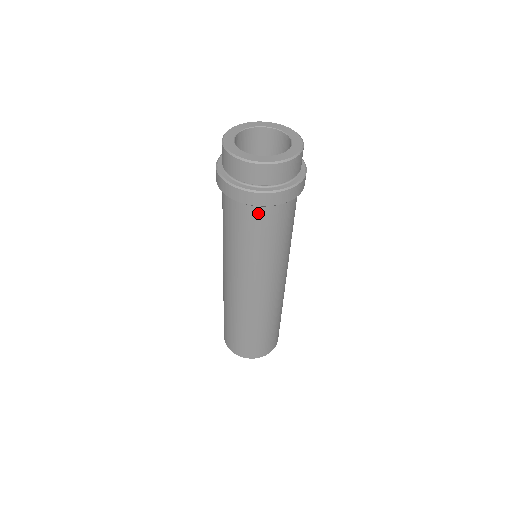
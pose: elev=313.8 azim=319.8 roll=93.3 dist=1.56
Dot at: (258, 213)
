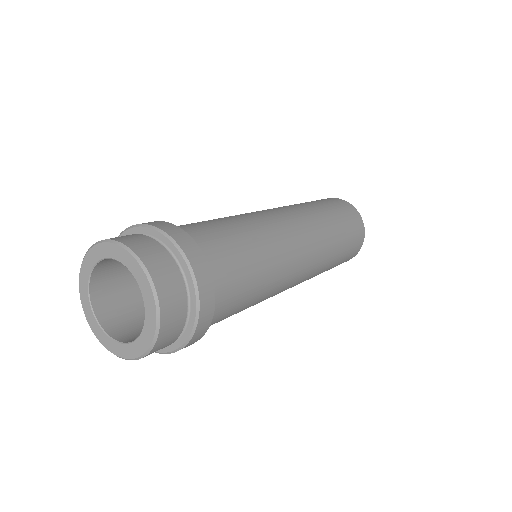
Dot at: occluded
